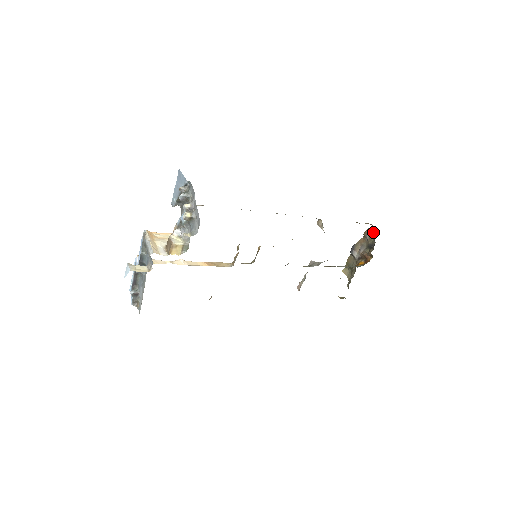
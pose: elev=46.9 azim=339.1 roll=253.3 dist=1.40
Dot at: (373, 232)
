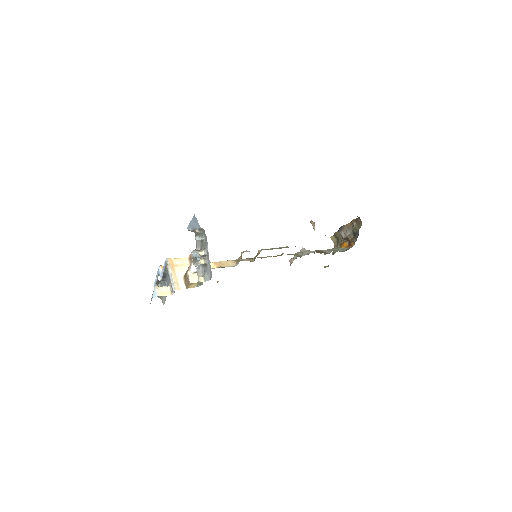
Dot at: (359, 224)
